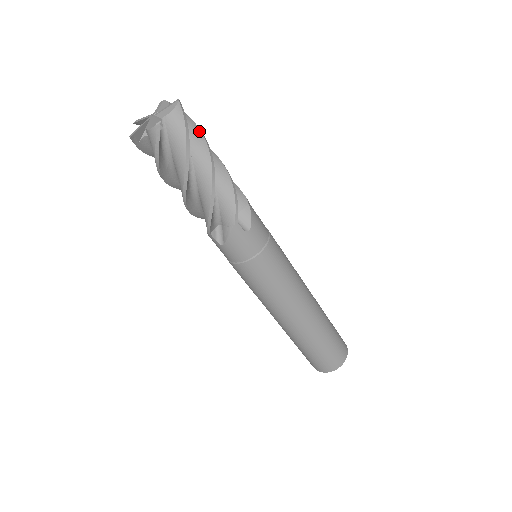
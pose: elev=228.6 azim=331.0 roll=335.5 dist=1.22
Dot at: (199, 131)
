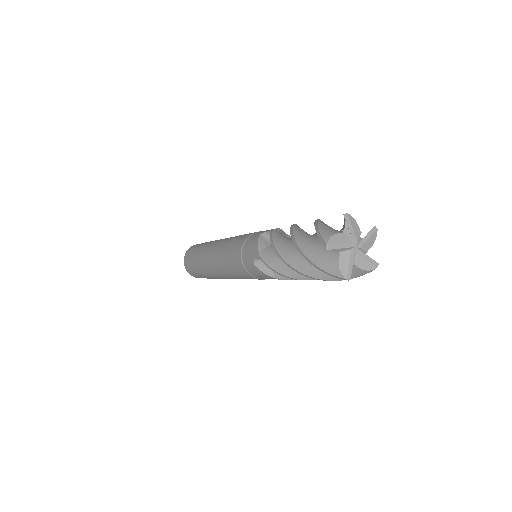
Dot at: occluded
